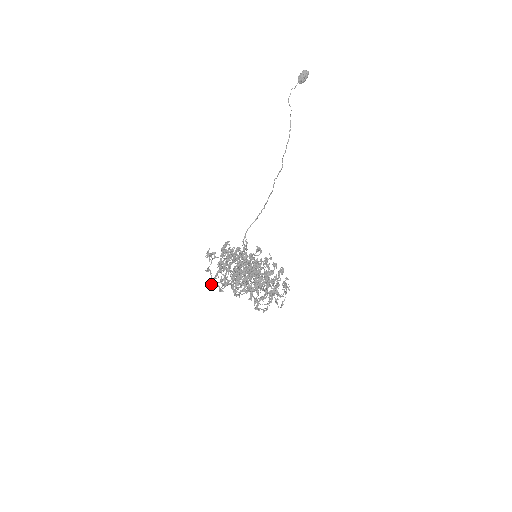
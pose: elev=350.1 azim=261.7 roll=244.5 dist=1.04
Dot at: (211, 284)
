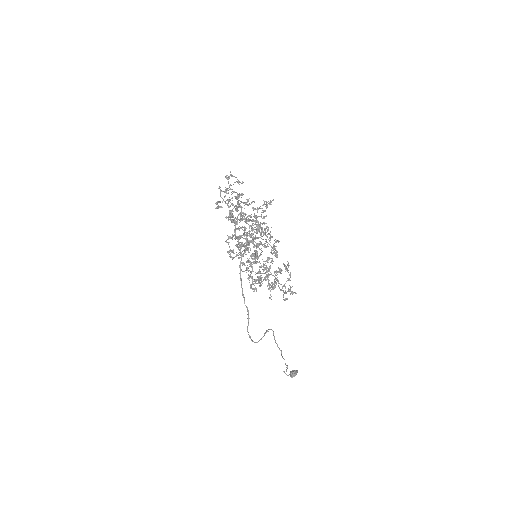
Dot at: (219, 187)
